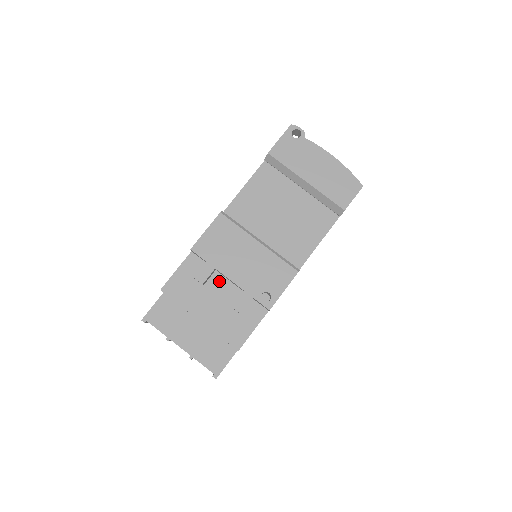
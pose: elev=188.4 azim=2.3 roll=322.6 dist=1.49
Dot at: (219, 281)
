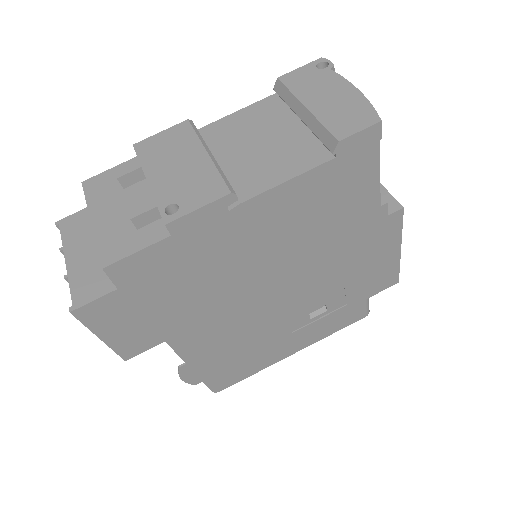
Dot at: (142, 189)
